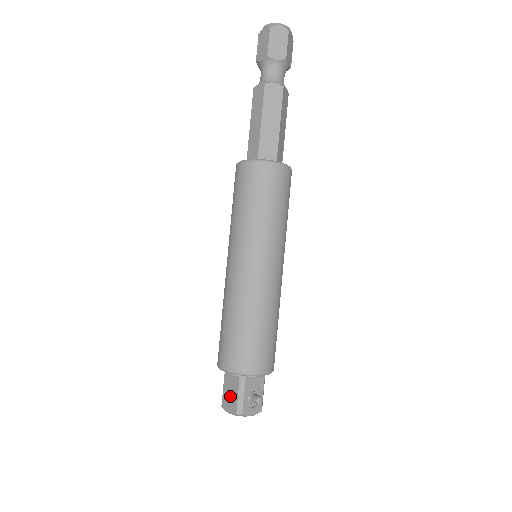
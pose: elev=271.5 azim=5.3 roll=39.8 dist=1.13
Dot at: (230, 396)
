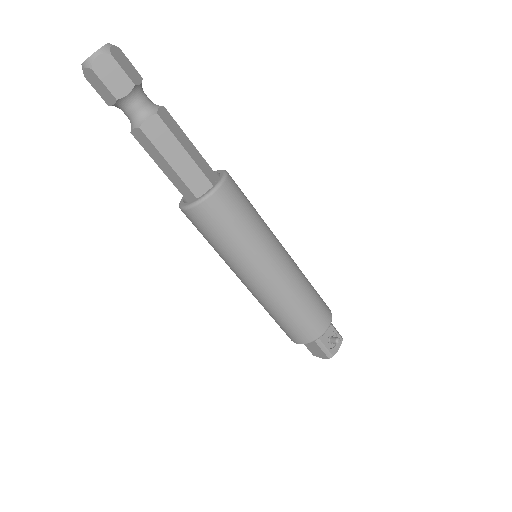
Dot at: (315, 350)
